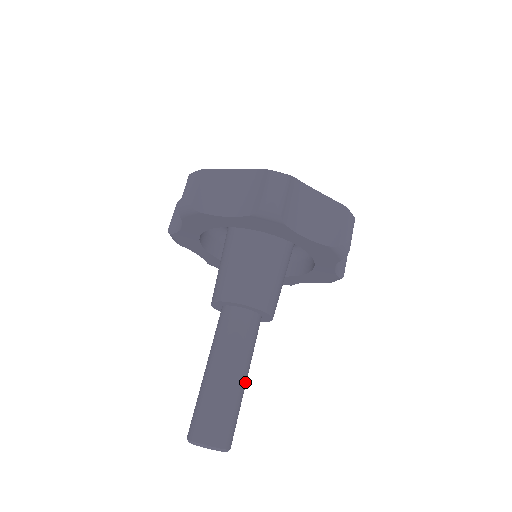
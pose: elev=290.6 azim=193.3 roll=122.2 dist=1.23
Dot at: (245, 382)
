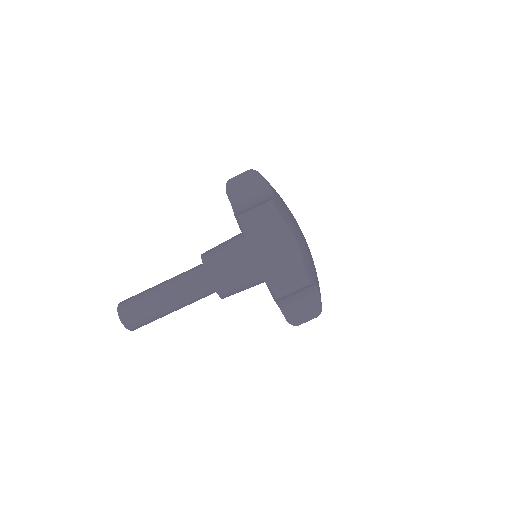
Dot at: (170, 309)
